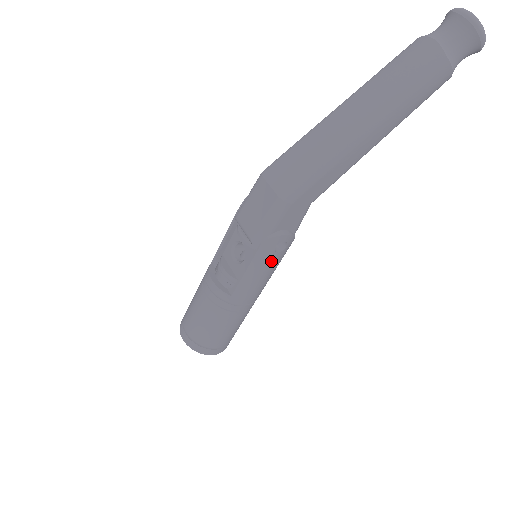
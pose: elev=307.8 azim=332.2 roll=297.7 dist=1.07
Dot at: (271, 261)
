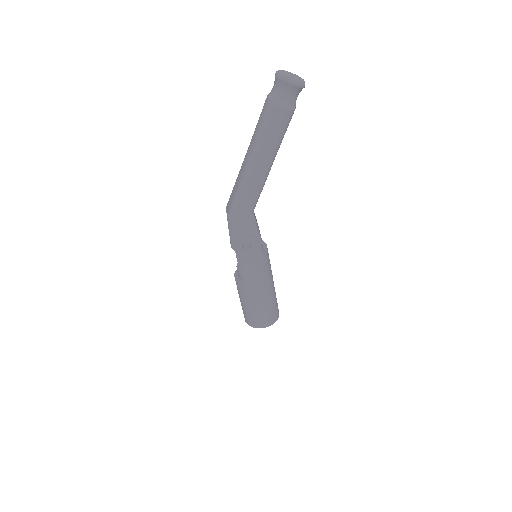
Dot at: (248, 256)
